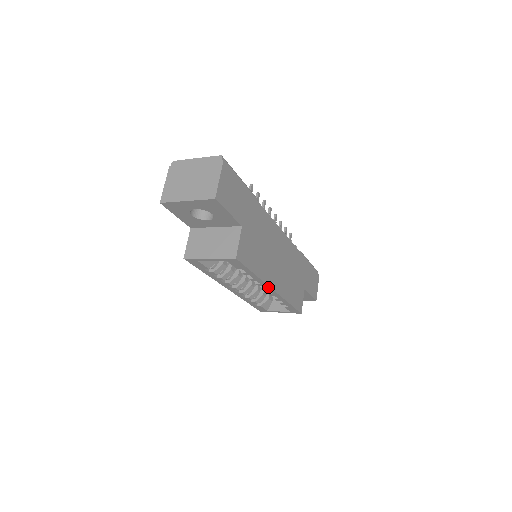
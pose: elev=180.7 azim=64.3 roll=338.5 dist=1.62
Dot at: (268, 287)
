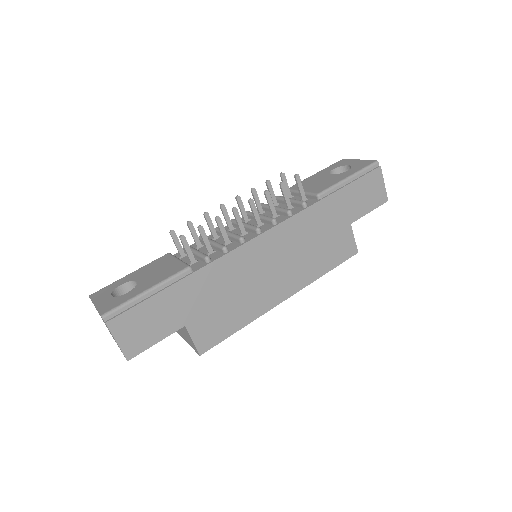
Dot at: (275, 305)
